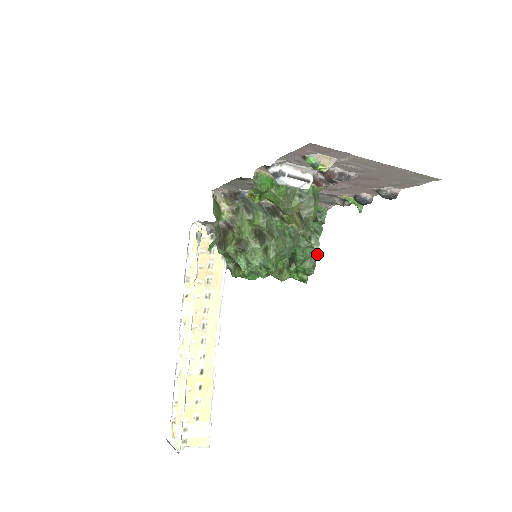
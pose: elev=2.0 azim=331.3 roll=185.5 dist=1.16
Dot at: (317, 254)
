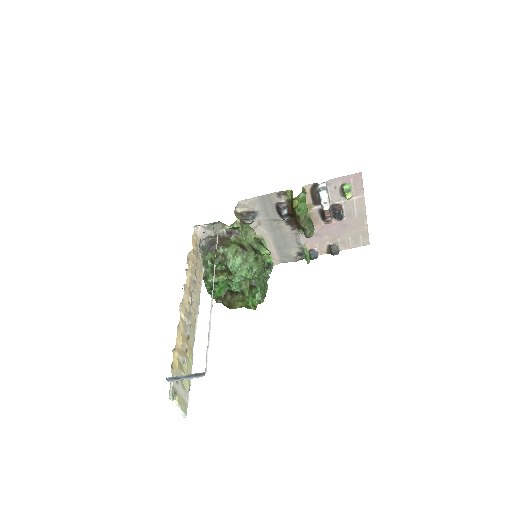
Dot at: occluded
